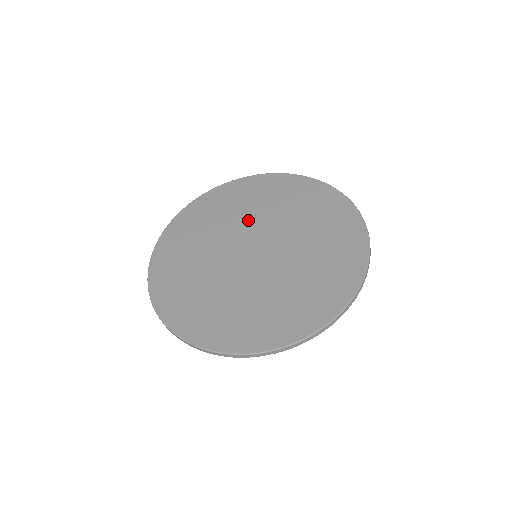
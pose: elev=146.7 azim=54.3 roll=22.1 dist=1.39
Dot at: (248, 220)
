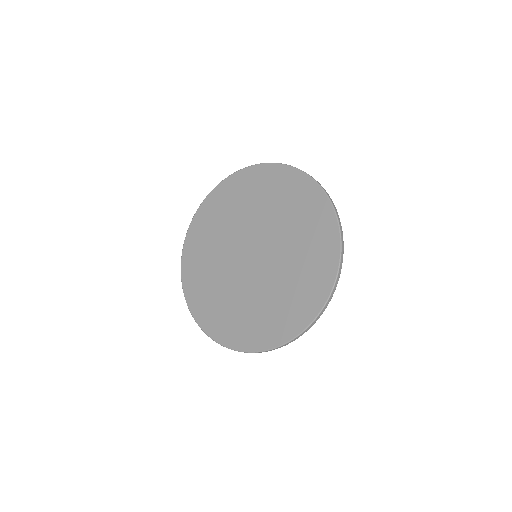
Dot at: (253, 219)
